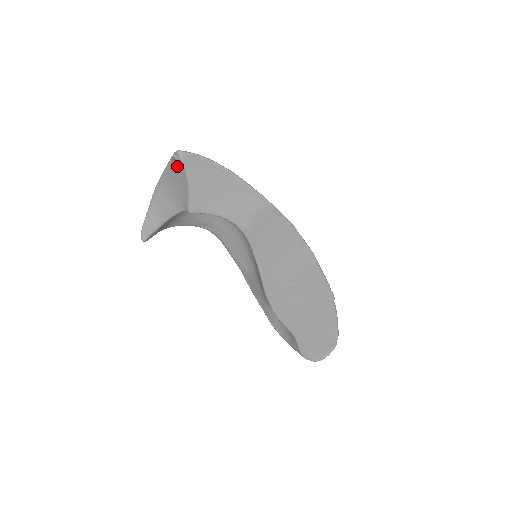
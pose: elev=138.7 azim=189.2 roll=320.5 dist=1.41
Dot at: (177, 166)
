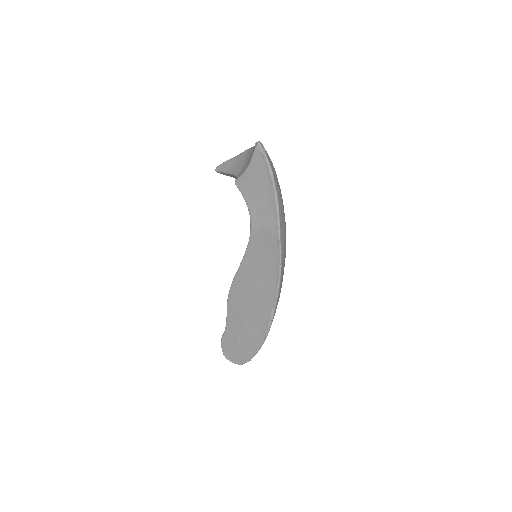
Dot at: occluded
